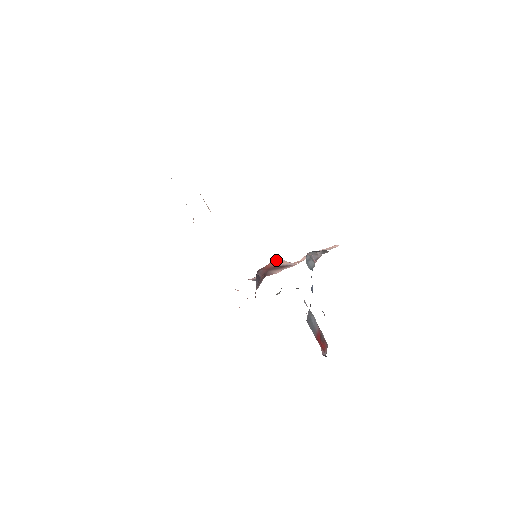
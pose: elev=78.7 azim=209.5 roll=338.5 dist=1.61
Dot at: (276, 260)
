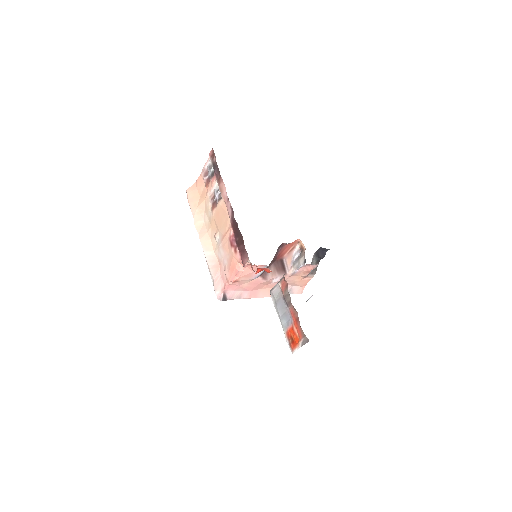
Dot at: (294, 245)
